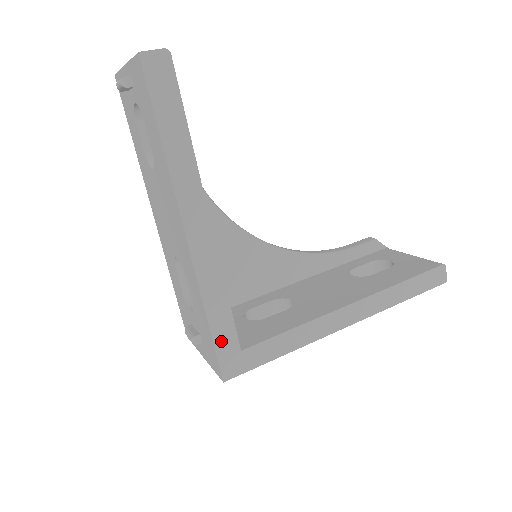
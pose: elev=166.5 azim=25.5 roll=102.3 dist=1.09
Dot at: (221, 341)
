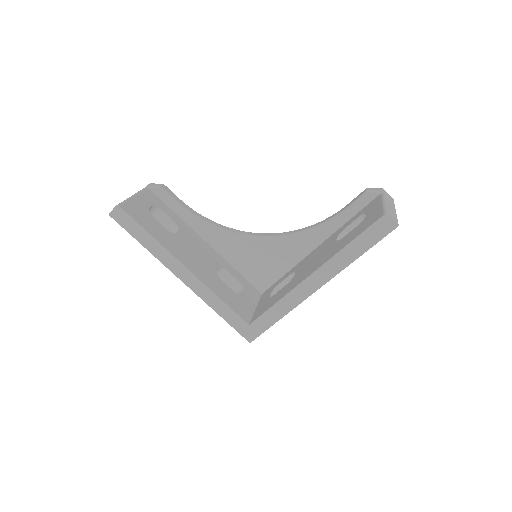
Dot at: (234, 323)
